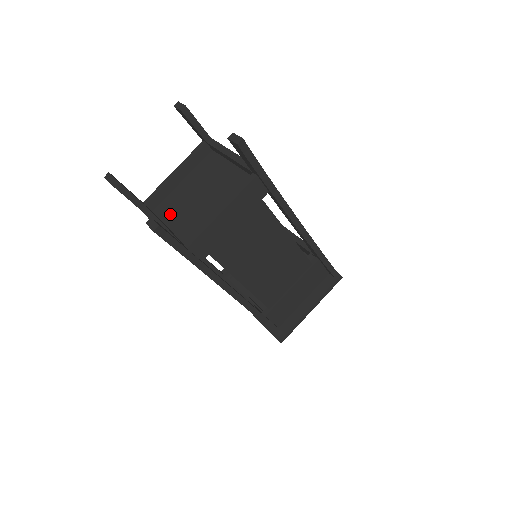
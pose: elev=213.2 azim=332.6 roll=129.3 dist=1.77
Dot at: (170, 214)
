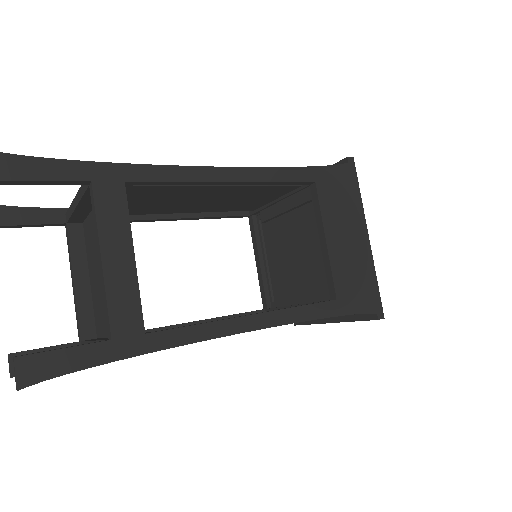
Dot at: (89, 254)
